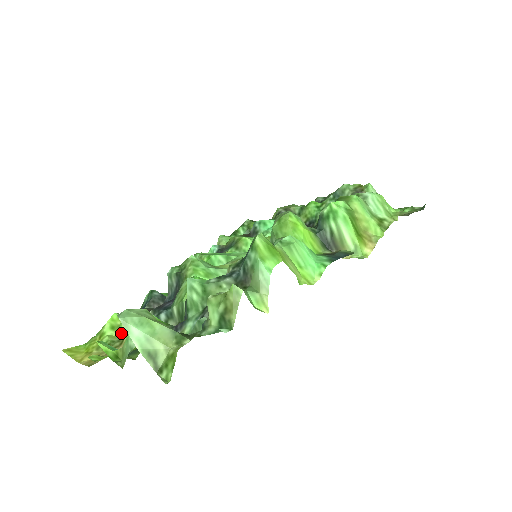
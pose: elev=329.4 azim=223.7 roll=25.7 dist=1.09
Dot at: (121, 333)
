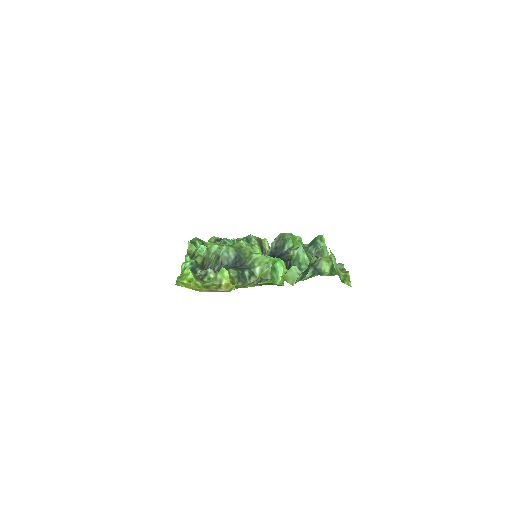
Dot at: (218, 279)
